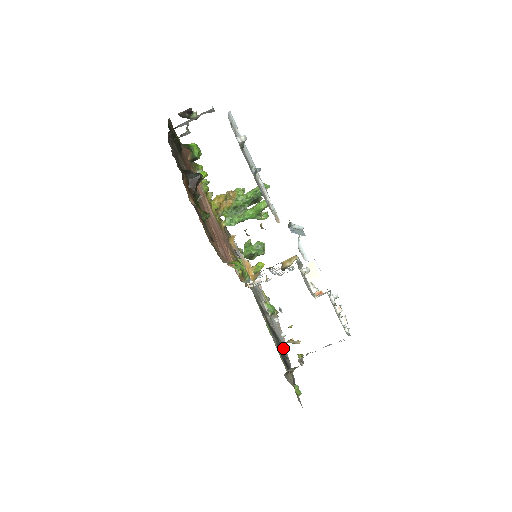
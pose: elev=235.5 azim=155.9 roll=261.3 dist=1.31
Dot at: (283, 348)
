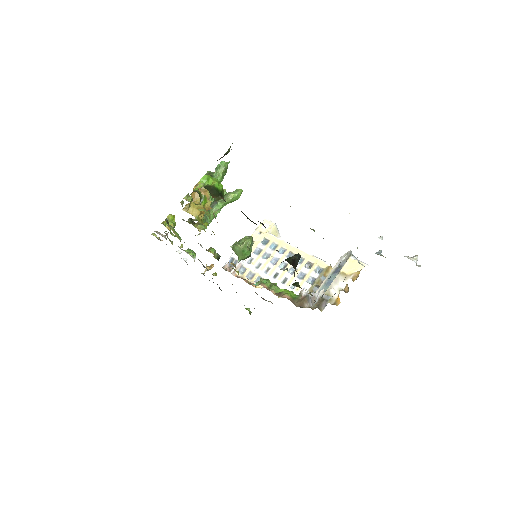
Dot at: occluded
